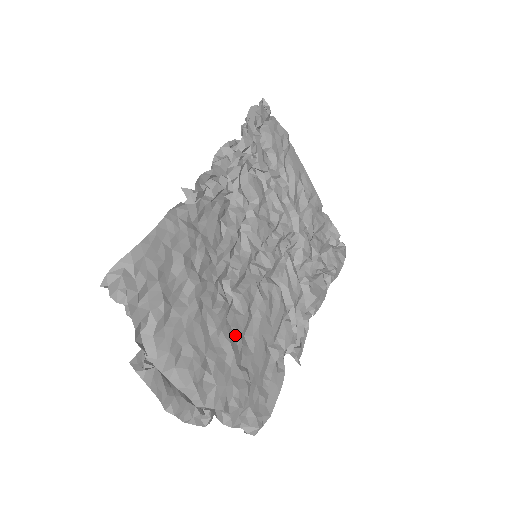
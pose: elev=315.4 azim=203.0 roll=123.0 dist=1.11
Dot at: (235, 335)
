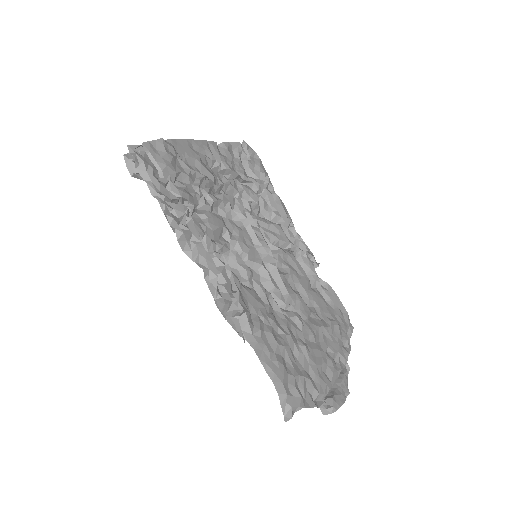
Dot at: (310, 317)
